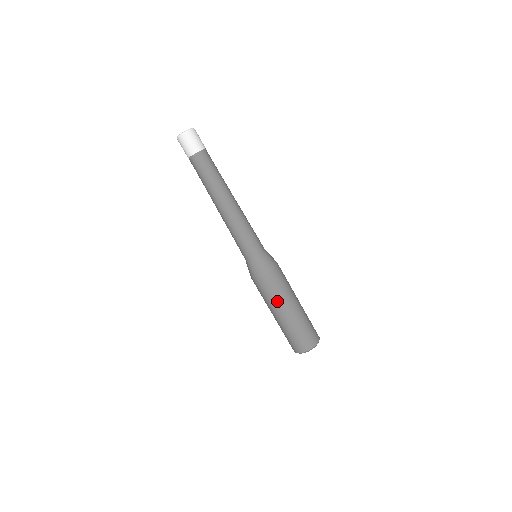
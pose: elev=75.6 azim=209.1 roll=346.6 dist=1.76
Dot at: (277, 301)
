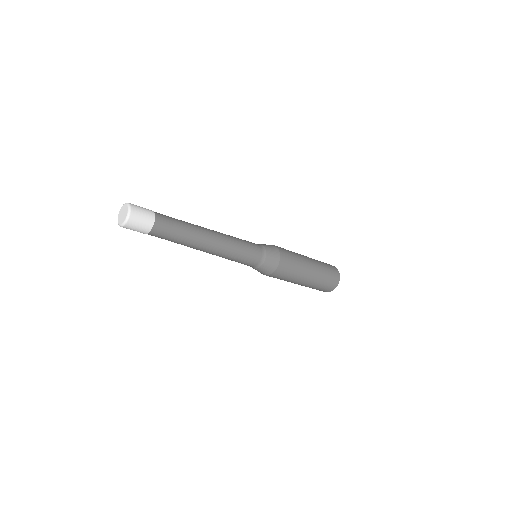
Dot at: occluded
